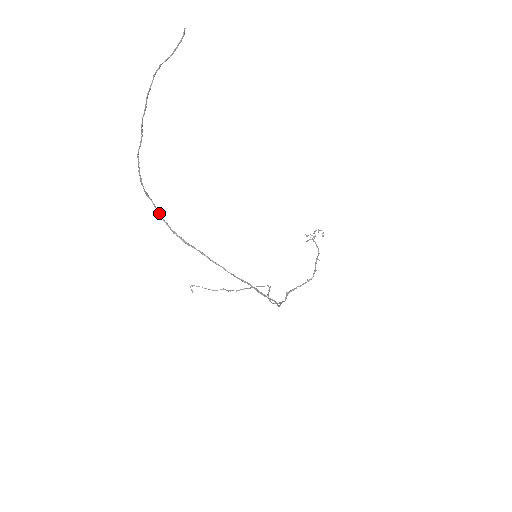
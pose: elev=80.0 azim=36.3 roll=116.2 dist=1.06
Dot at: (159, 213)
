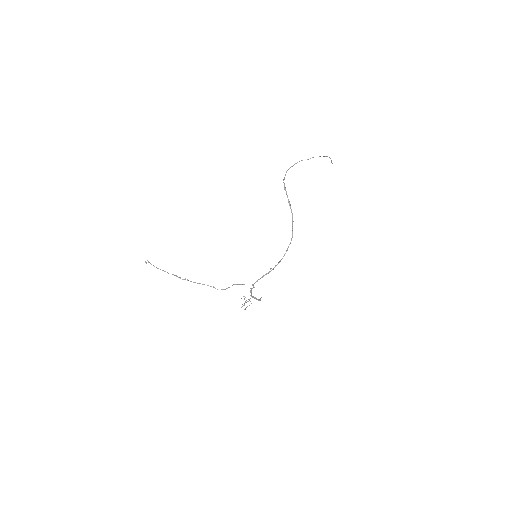
Dot at: occluded
